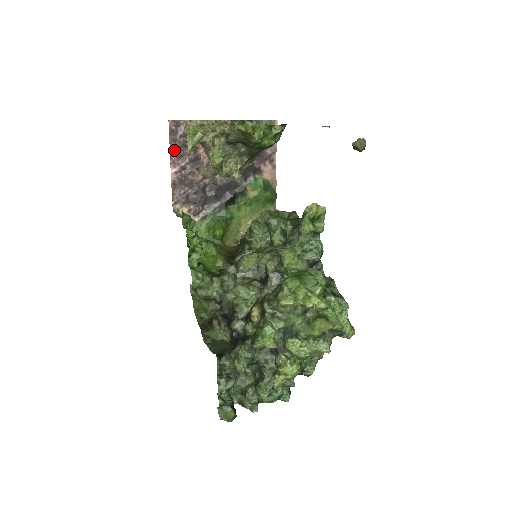
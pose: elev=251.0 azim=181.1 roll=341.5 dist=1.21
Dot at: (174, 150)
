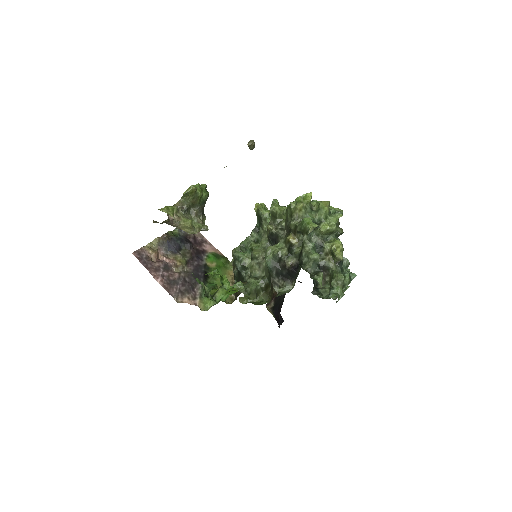
Dot at: (149, 268)
